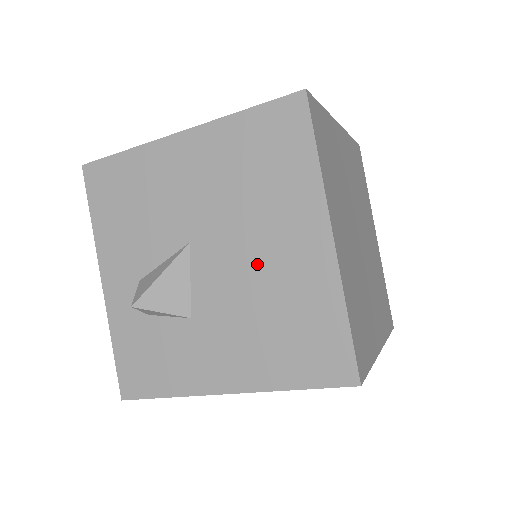
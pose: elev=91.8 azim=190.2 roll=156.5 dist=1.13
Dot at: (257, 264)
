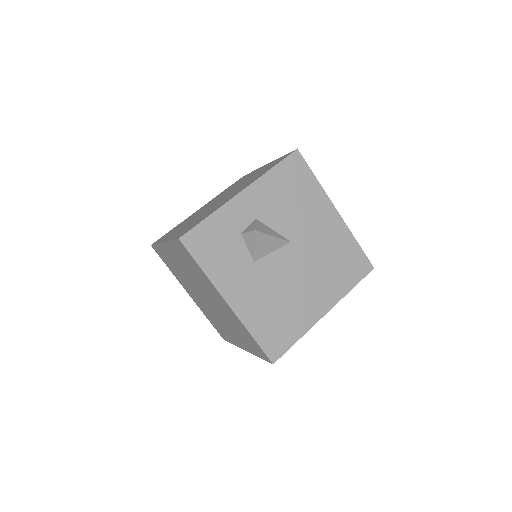
Dot at: (299, 285)
